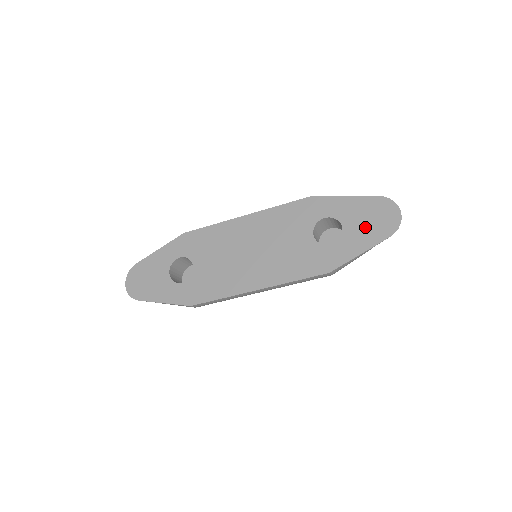
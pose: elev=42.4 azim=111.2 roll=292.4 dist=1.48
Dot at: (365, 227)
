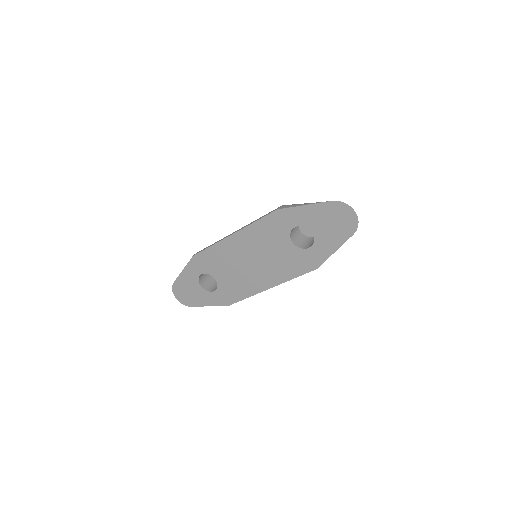
Dot at: (331, 230)
